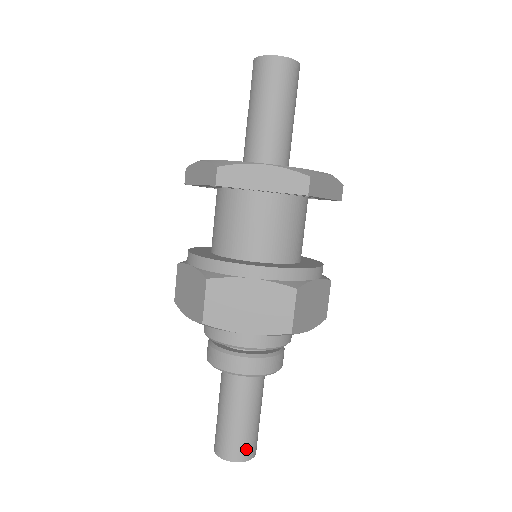
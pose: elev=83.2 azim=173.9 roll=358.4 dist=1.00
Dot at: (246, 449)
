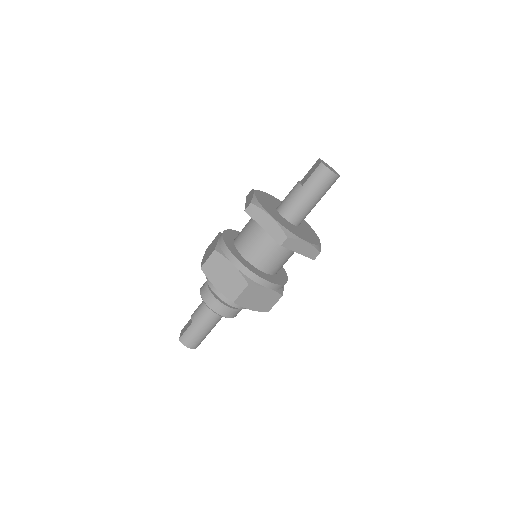
Dot at: (200, 343)
